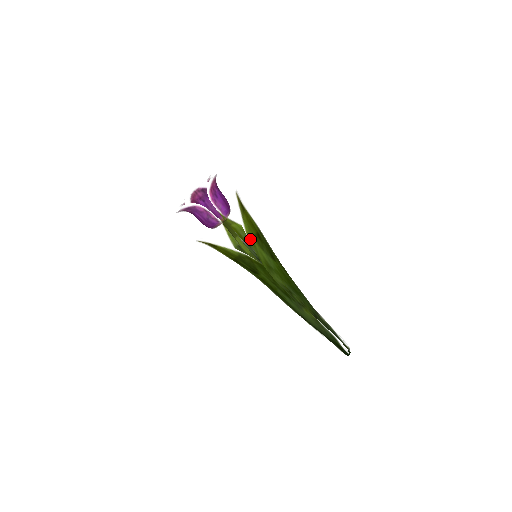
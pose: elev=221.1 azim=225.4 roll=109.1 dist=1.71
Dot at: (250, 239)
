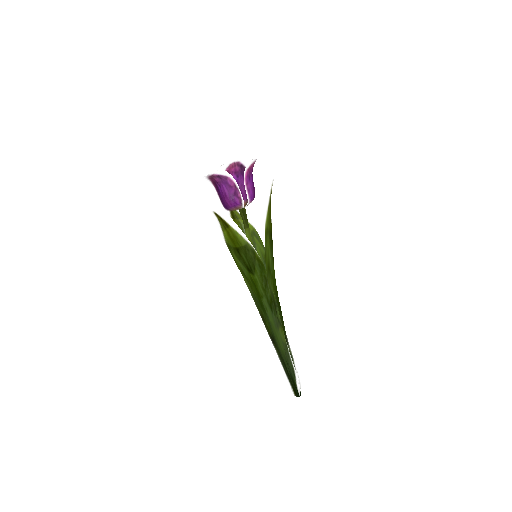
Dot at: (266, 232)
